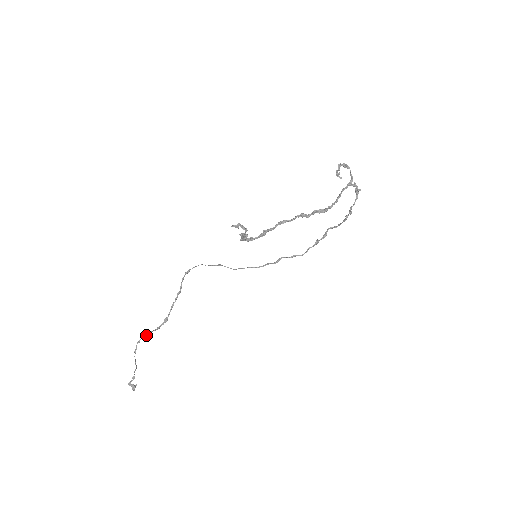
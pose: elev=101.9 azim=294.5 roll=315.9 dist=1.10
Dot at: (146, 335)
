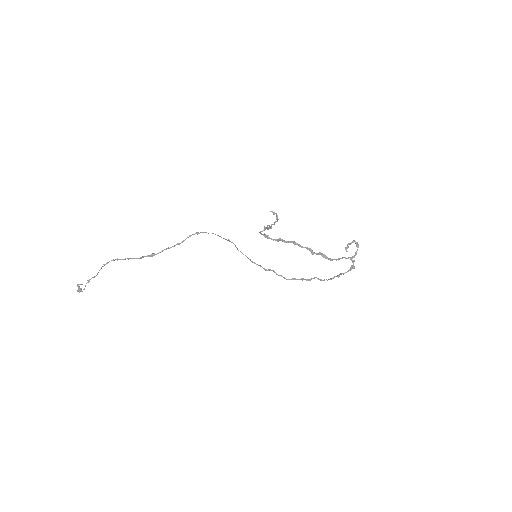
Dot at: (123, 259)
